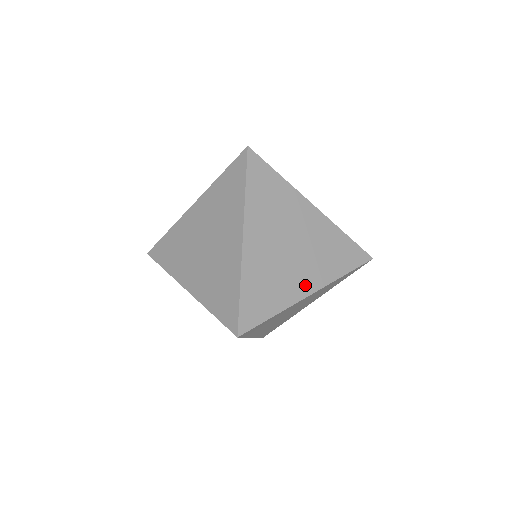
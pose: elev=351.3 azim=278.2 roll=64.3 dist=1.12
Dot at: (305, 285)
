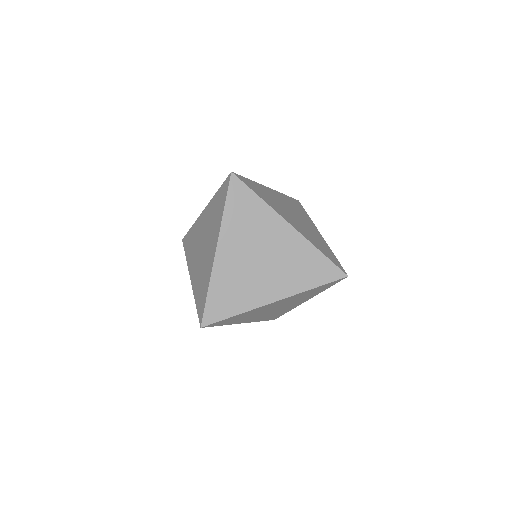
Dot at: (269, 294)
